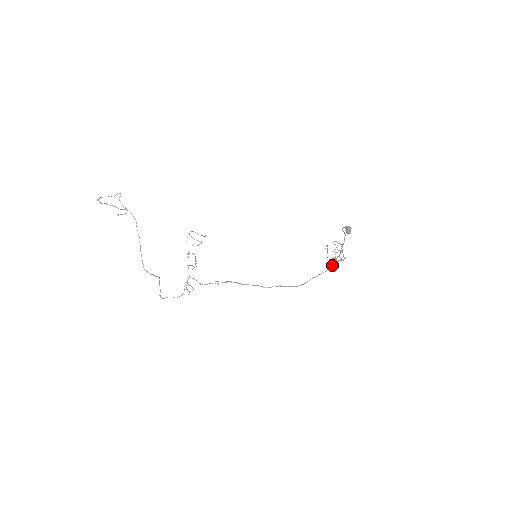
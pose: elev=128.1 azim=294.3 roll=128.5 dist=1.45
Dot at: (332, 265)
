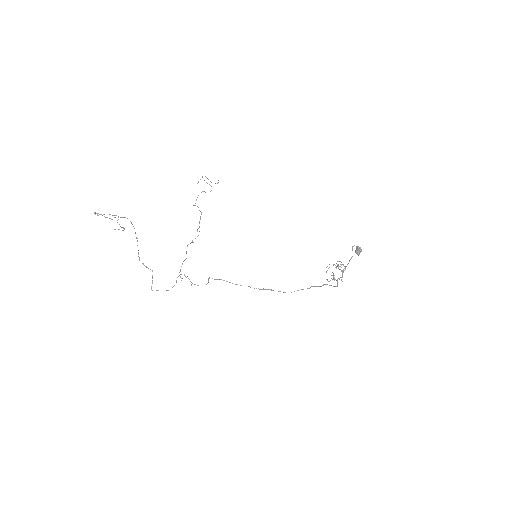
Dot at: occluded
